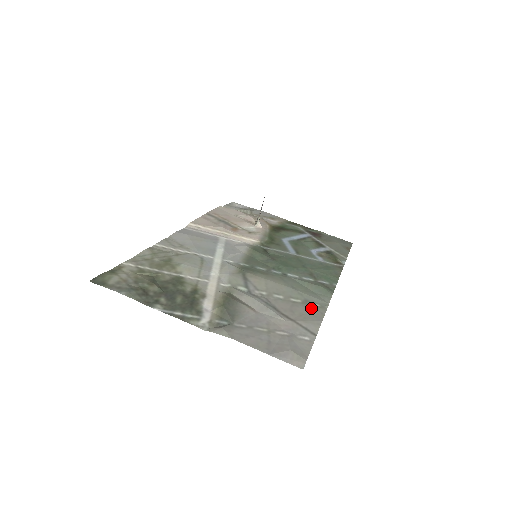
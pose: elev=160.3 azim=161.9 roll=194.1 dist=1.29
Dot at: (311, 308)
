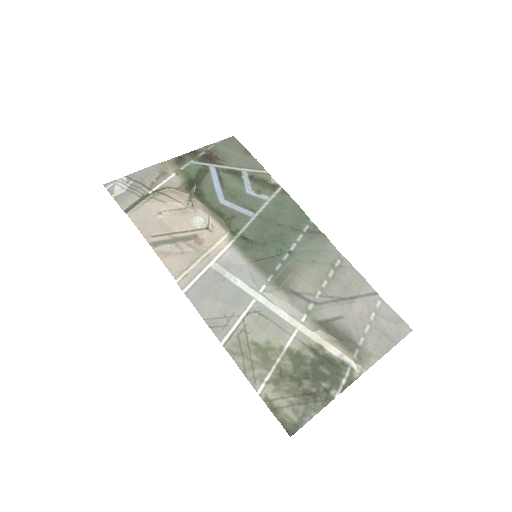
Dot at: (343, 270)
